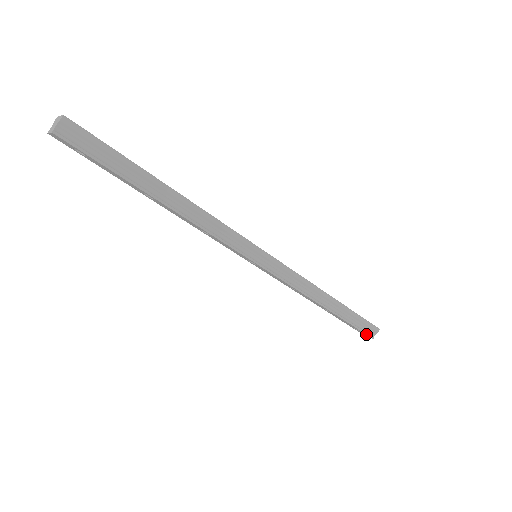
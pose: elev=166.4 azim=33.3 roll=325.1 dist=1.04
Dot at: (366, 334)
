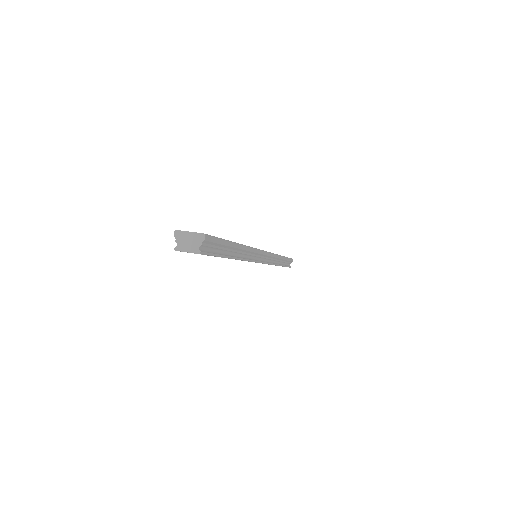
Dot at: (289, 267)
